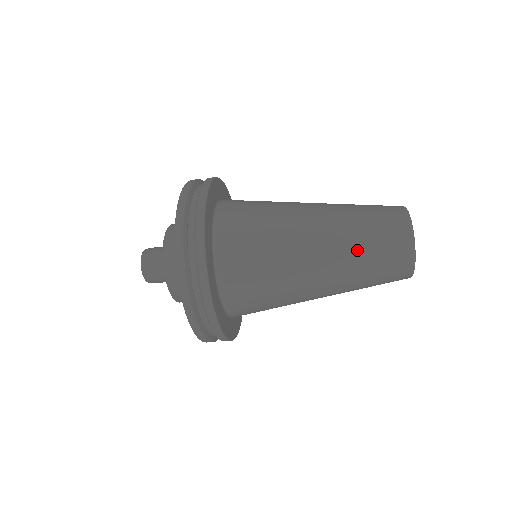
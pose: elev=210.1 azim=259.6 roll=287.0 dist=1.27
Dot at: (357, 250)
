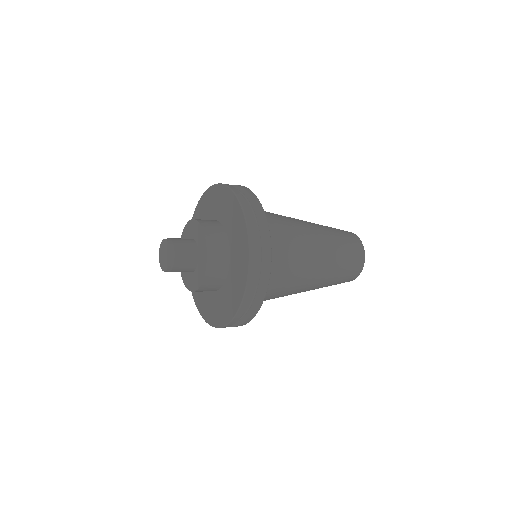
Dot at: occluded
